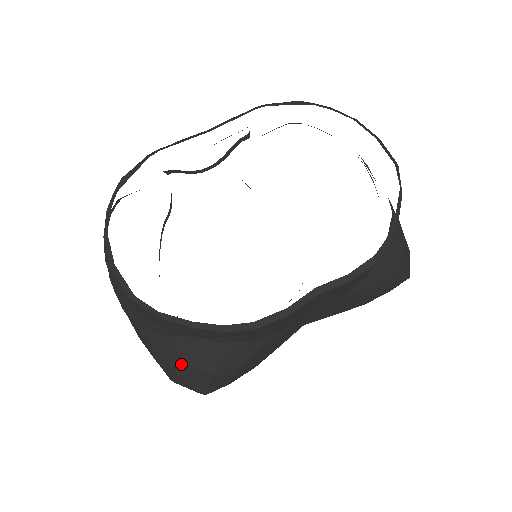
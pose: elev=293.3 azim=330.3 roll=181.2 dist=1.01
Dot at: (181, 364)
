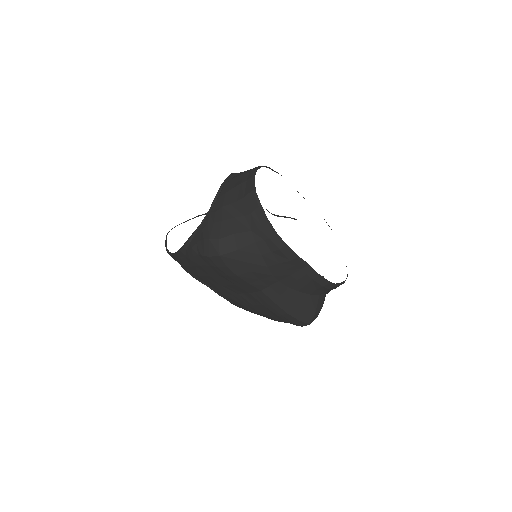
Dot at: (230, 233)
